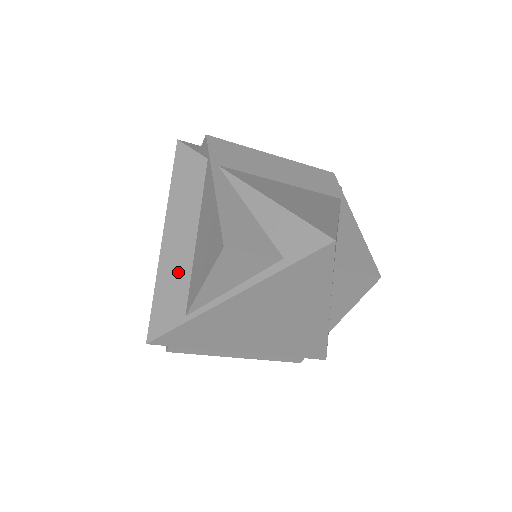
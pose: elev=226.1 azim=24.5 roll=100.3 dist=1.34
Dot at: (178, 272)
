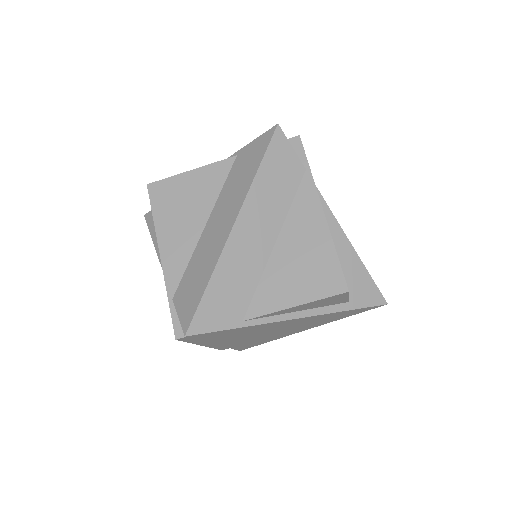
Dot at: (245, 272)
